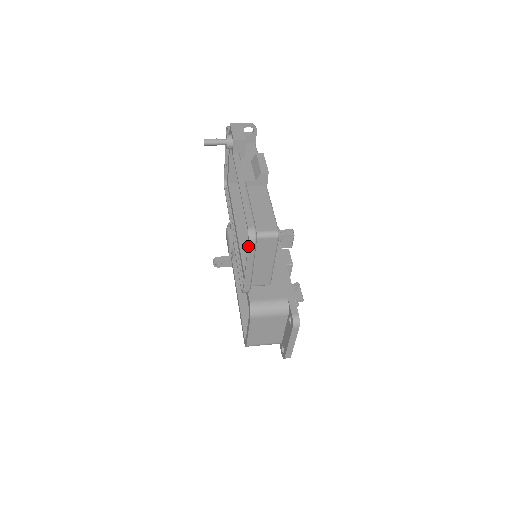
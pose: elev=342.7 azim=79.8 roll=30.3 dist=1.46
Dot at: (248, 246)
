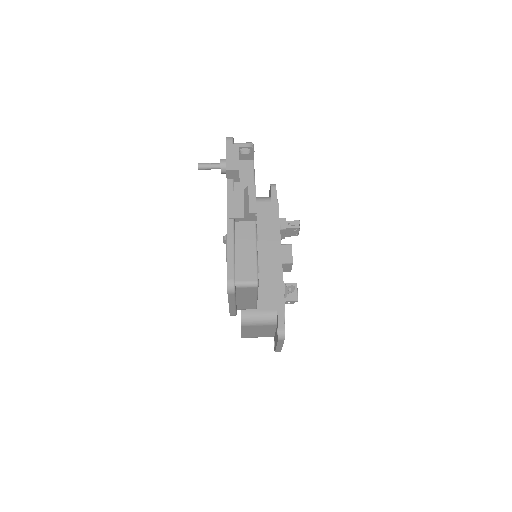
Dot at: (228, 295)
